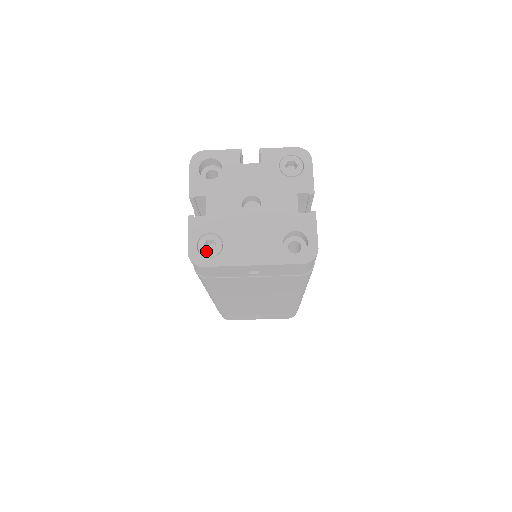
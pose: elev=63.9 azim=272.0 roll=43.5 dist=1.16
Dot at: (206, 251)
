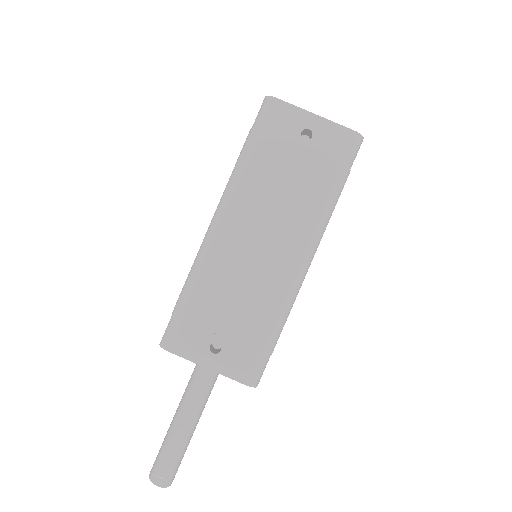
Dot at: occluded
